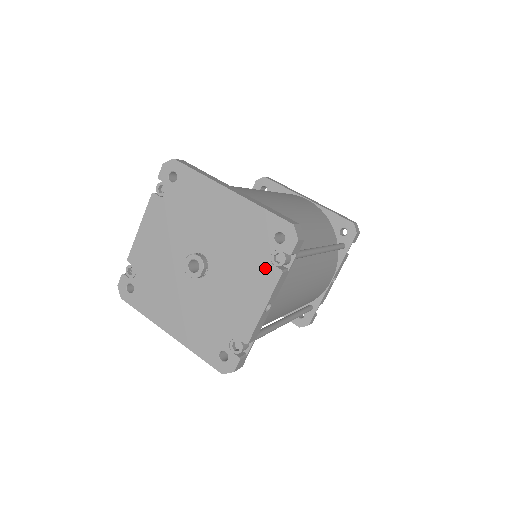
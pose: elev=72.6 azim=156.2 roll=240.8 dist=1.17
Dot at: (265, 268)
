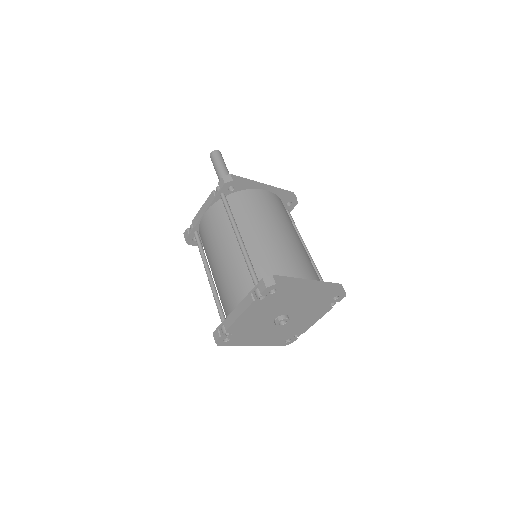
Dot at: (323, 309)
